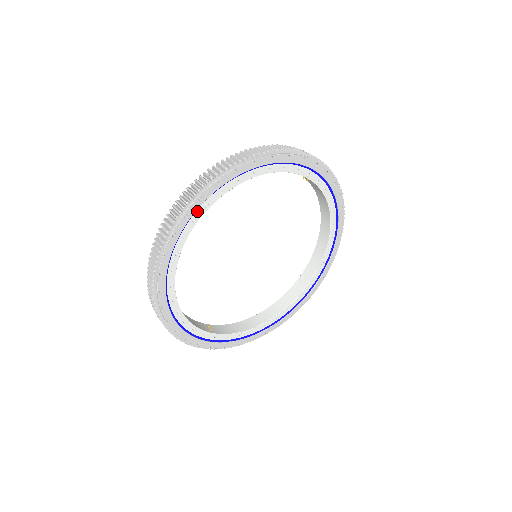
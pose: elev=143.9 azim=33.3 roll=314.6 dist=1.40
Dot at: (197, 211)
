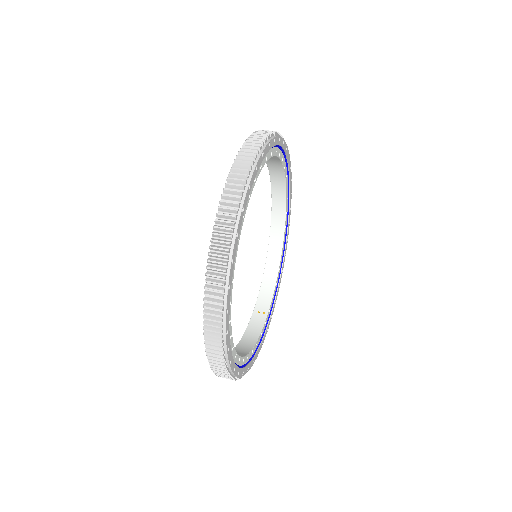
Dot at: occluded
